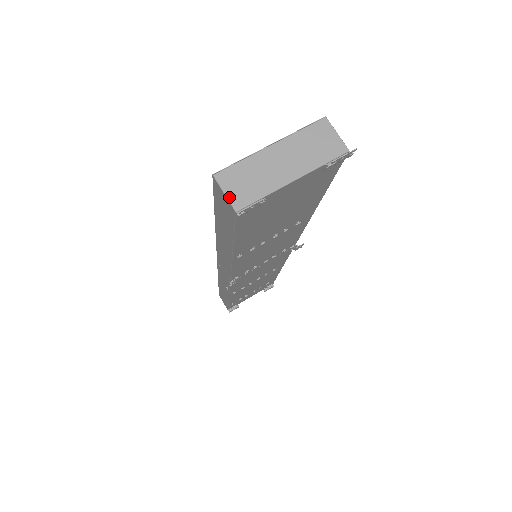
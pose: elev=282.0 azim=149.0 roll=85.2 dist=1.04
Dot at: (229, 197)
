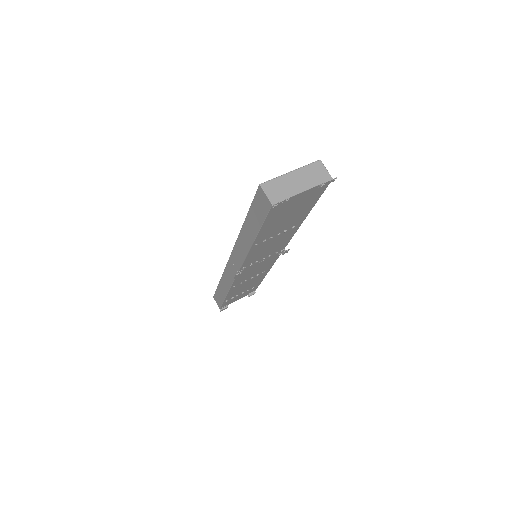
Dot at: (269, 197)
